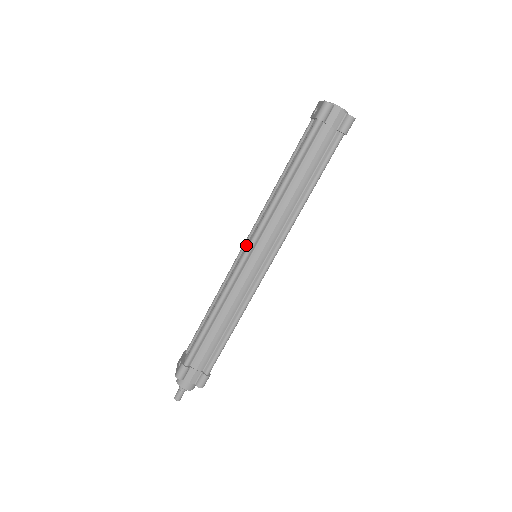
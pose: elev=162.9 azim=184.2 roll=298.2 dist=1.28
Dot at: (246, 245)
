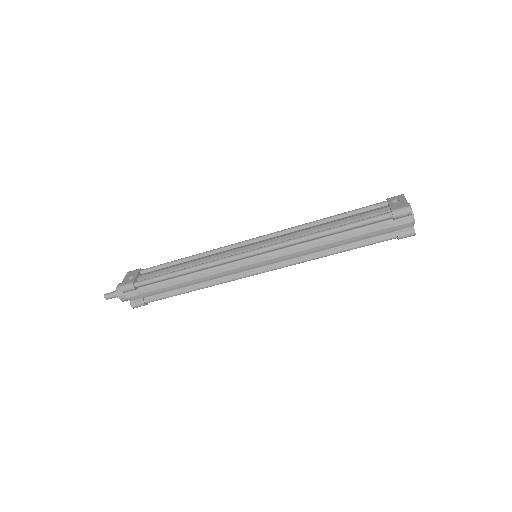
Dot at: (256, 244)
